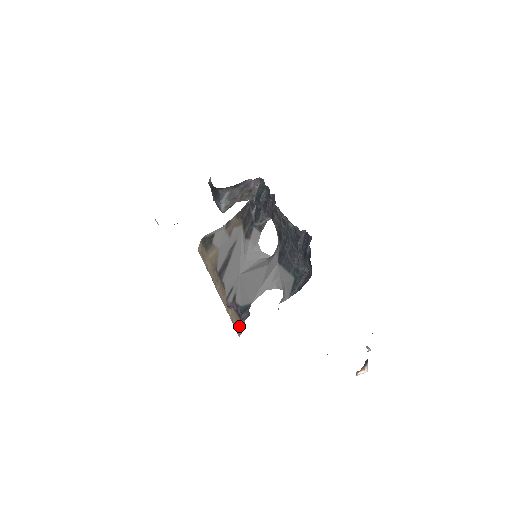
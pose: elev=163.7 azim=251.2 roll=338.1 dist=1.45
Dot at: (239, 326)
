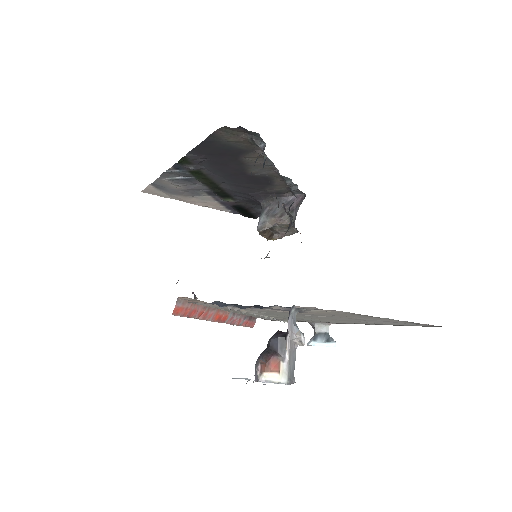
Dot at: occluded
